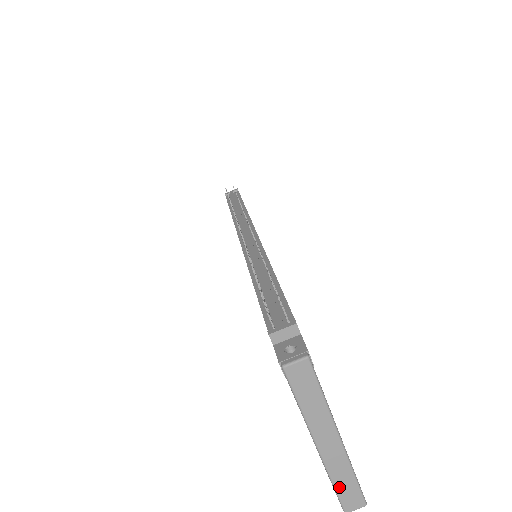
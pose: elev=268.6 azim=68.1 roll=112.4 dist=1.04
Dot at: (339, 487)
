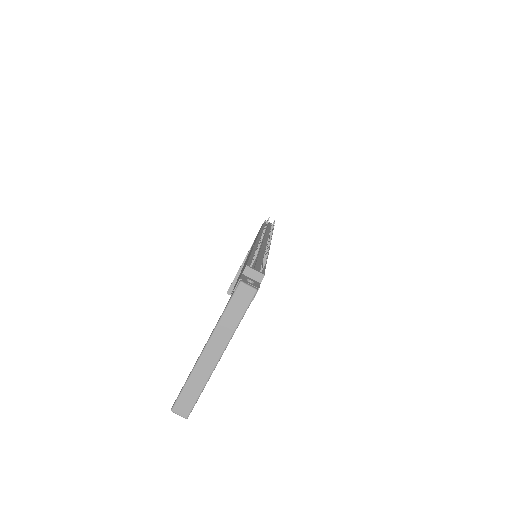
Dot at: (187, 388)
